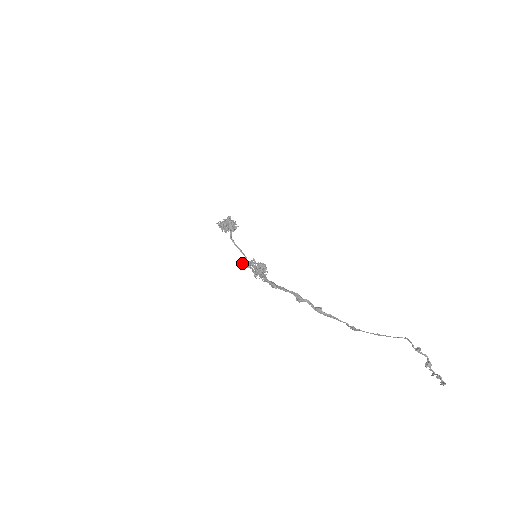
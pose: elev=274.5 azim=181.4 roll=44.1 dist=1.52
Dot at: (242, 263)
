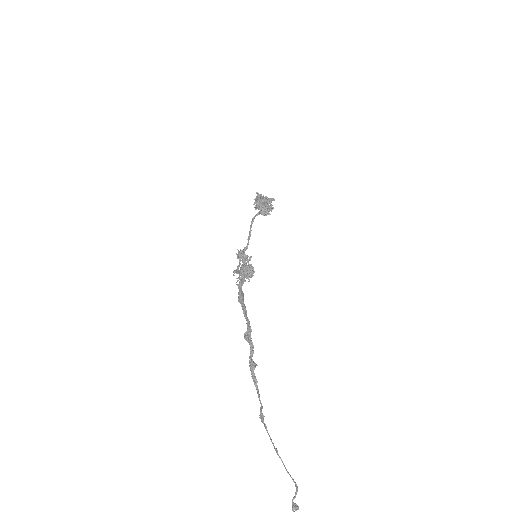
Dot at: occluded
